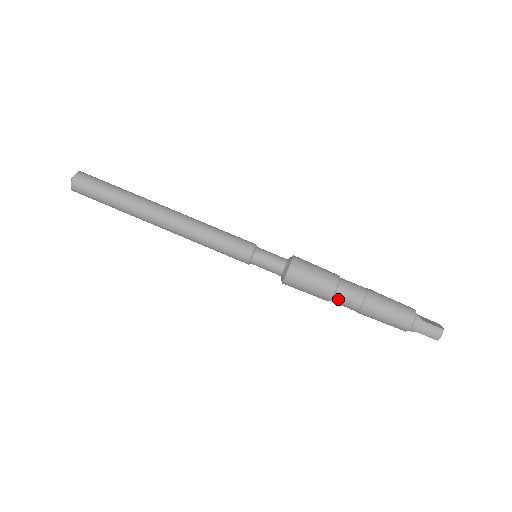
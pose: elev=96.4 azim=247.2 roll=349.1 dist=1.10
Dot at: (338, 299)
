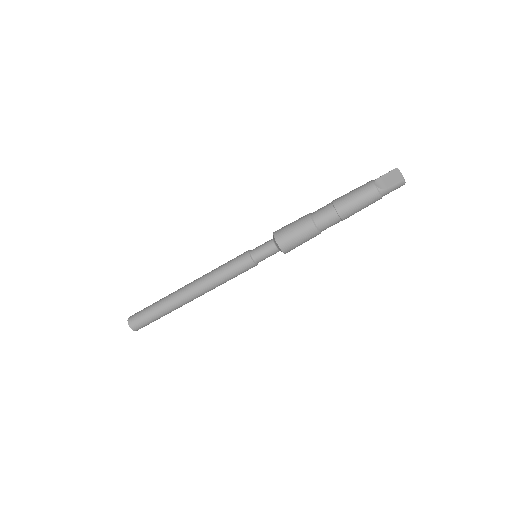
Dot at: occluded
